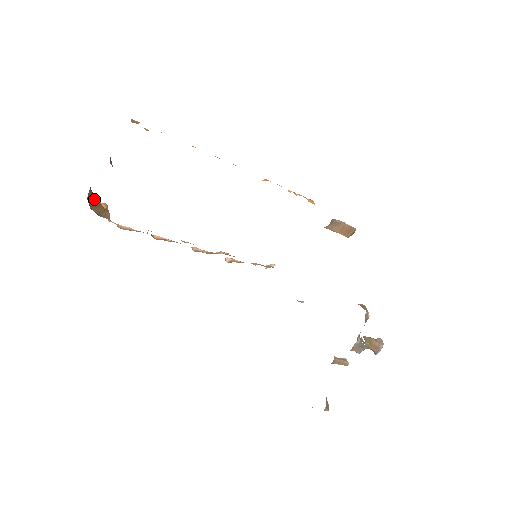
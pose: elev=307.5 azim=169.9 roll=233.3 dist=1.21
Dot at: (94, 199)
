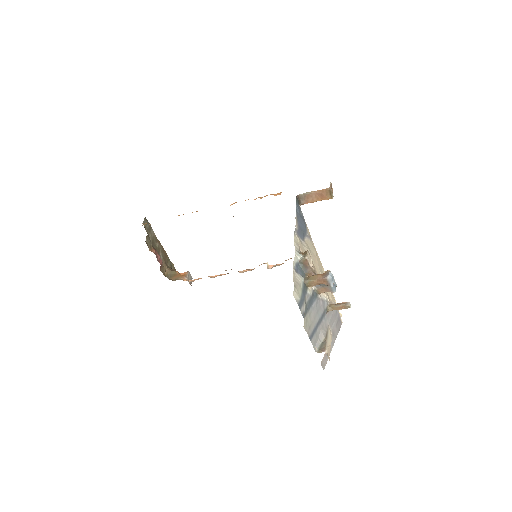
Dot at: (172, 273)
